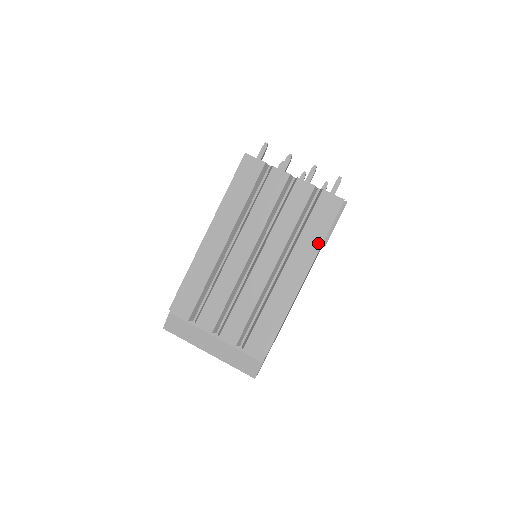
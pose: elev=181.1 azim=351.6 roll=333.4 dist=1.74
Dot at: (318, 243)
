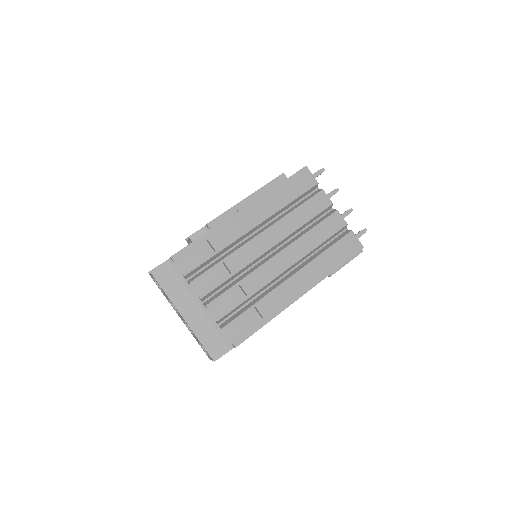
Dot at: (329, 270)
